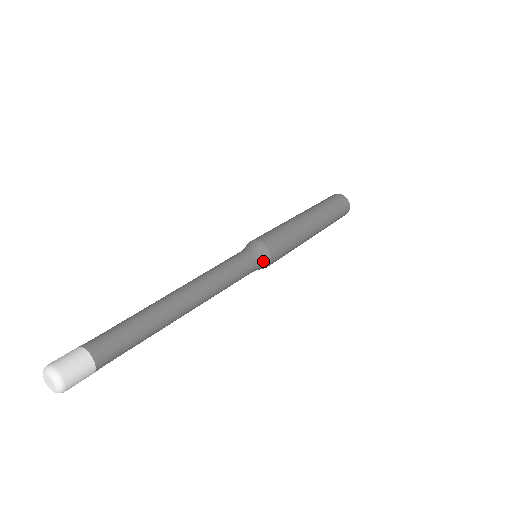
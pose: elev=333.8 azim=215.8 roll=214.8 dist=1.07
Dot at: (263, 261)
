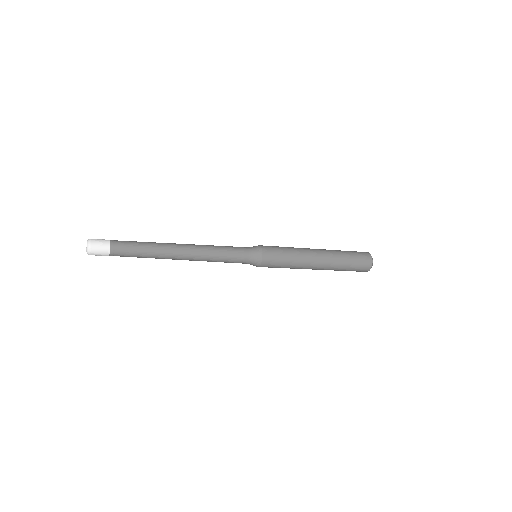
Dot at: (255, 256)
